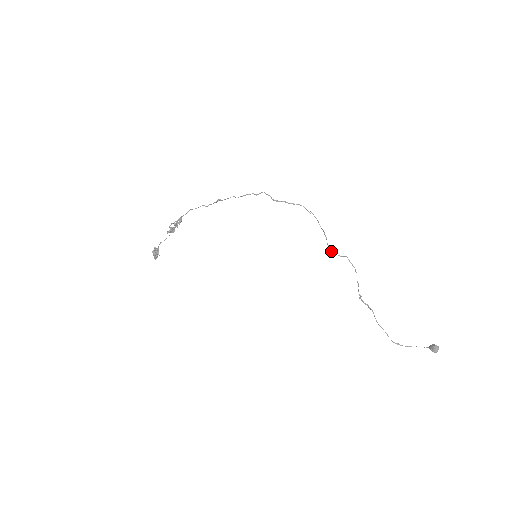
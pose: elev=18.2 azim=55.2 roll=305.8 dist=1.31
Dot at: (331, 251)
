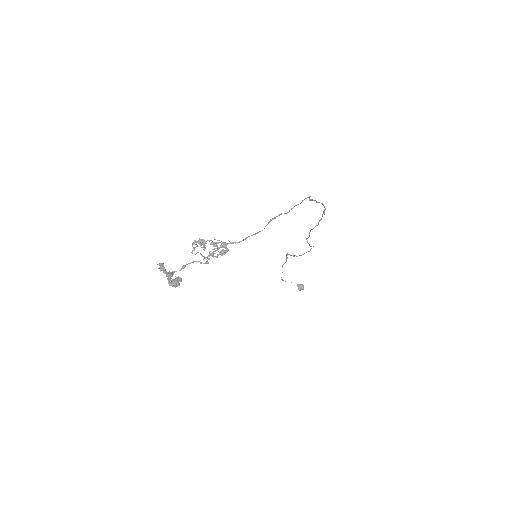
Dot at: occluded
